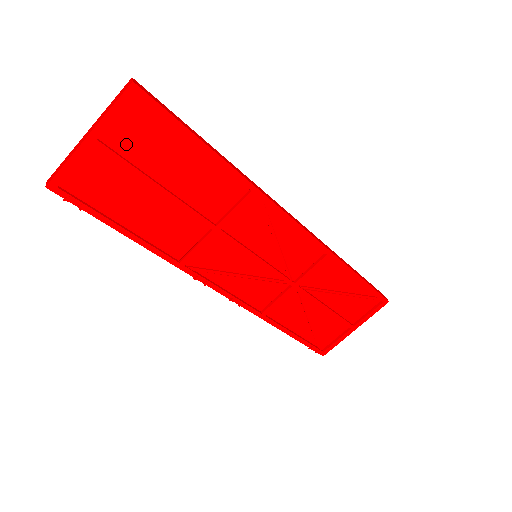
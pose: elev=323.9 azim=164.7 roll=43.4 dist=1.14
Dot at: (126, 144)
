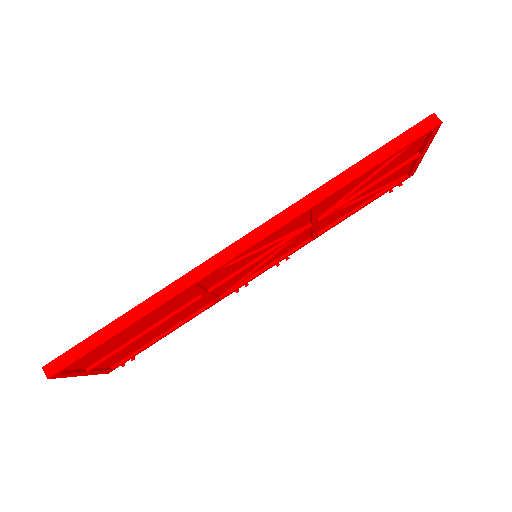
Dot at: (98, 357)
